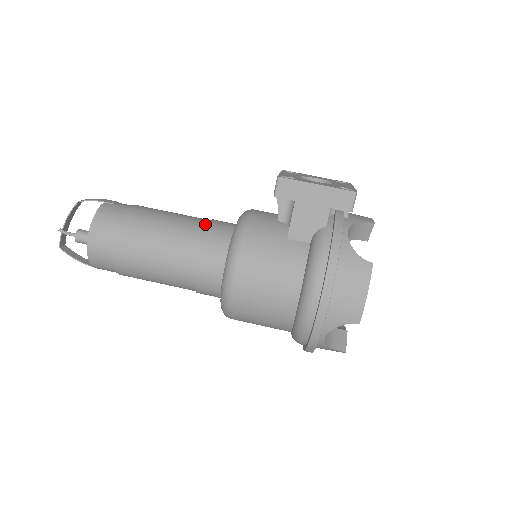
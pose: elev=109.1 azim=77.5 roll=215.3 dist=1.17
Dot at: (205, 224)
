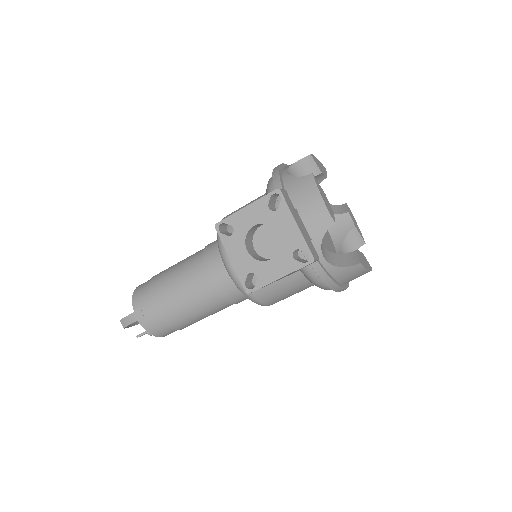
Dot at: (211, 288)
